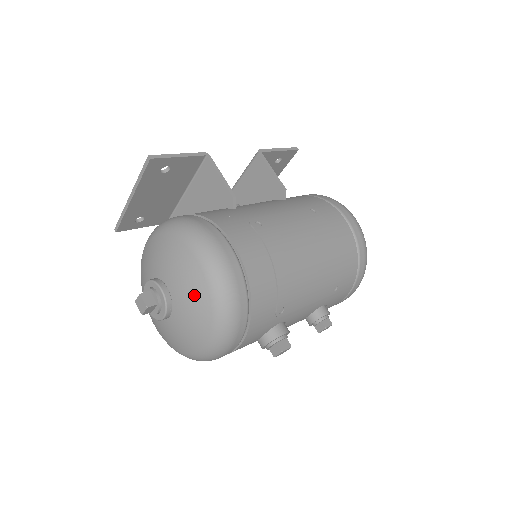
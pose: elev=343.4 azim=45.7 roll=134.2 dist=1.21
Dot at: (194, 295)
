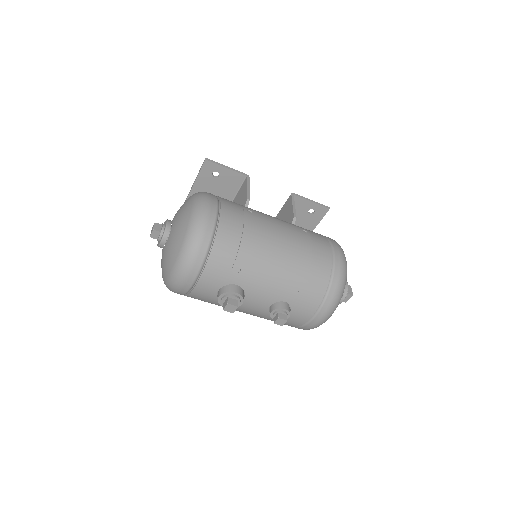
Dot at: (180, 227)
